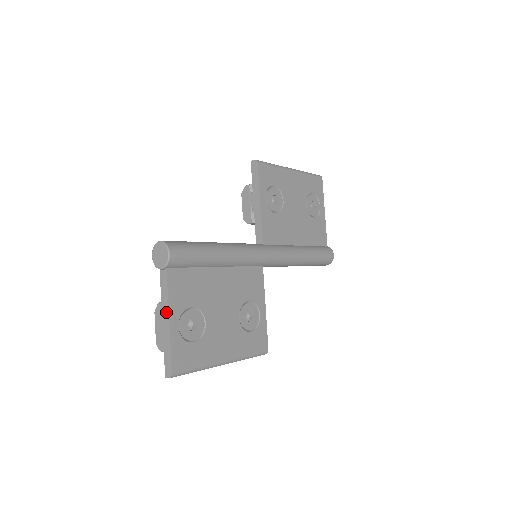
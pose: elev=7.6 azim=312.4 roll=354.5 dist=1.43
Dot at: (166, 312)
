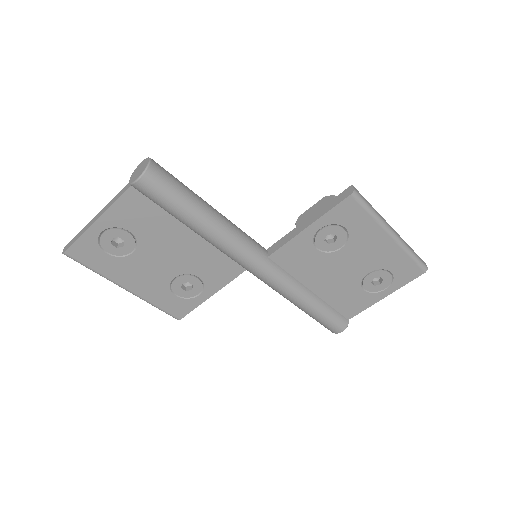
Dot at: (102, 213)
